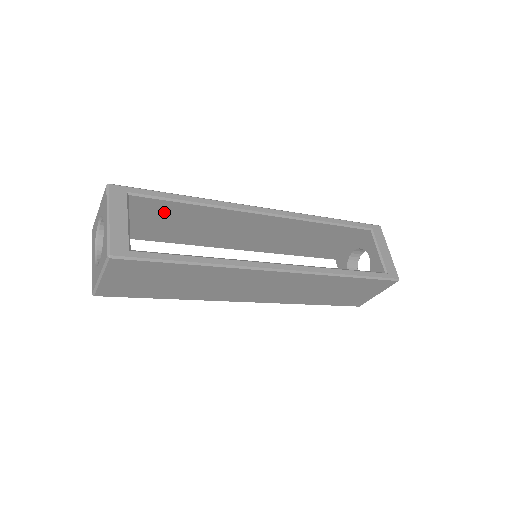
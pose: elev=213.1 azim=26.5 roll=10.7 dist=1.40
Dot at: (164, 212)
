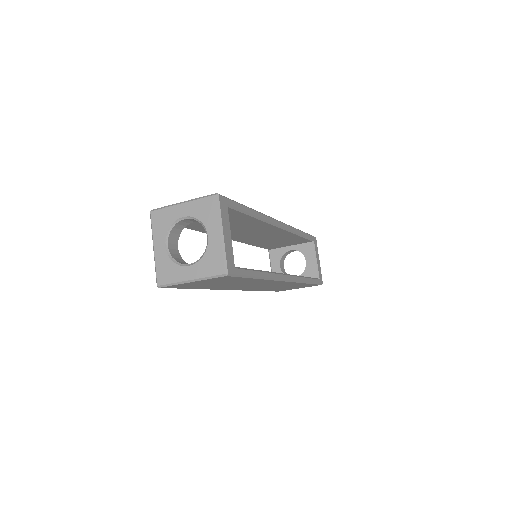
Dot at: occluded
